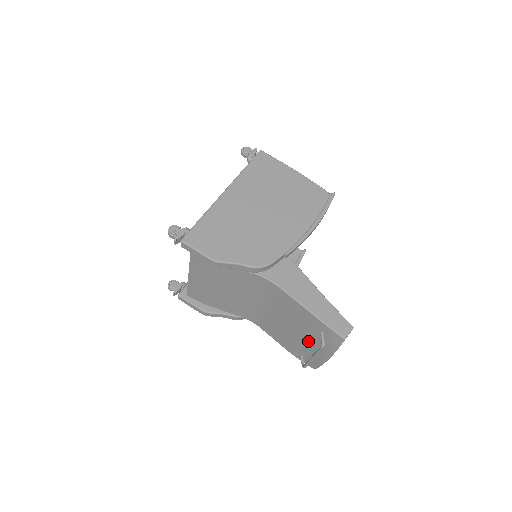
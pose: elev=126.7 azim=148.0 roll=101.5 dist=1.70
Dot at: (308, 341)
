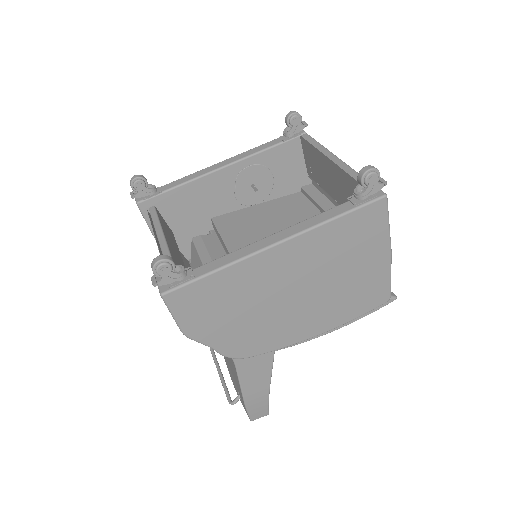
Dot at: (228, 363)
